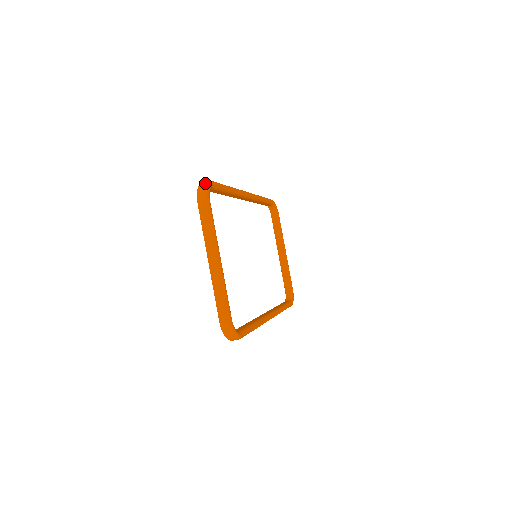
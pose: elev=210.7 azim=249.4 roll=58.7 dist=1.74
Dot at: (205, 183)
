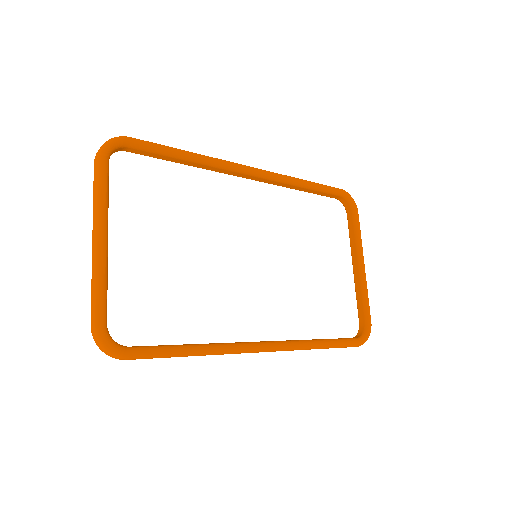
Dot at: (111, 138)
